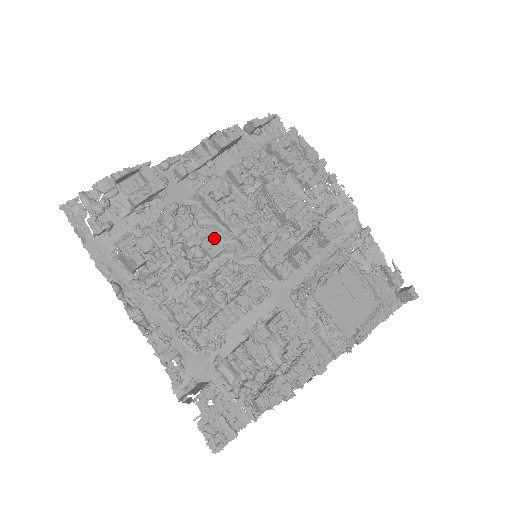
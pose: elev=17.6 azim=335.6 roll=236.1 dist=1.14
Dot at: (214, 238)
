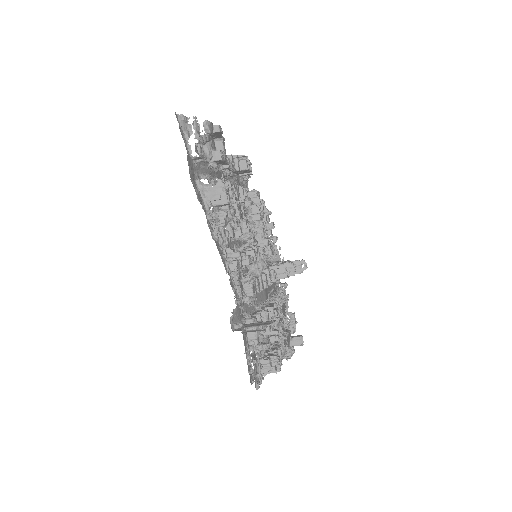
Dot at: occluded
